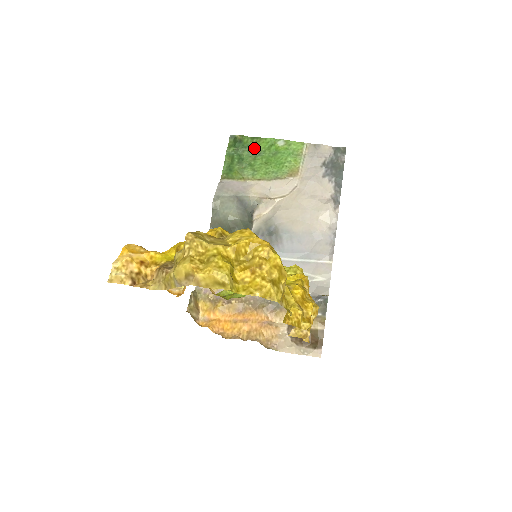
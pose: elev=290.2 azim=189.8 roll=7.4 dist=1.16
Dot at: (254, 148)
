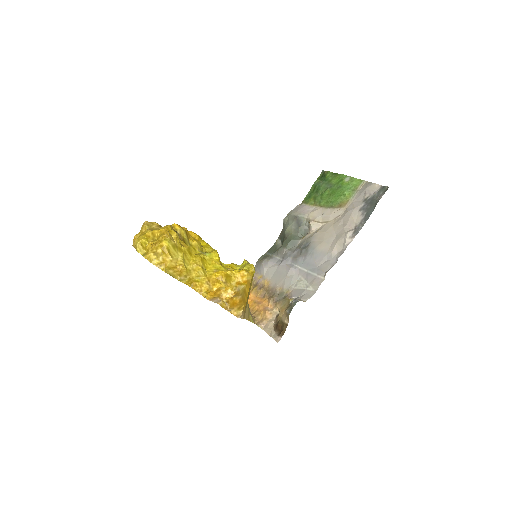
Dot at: (330, 182)
